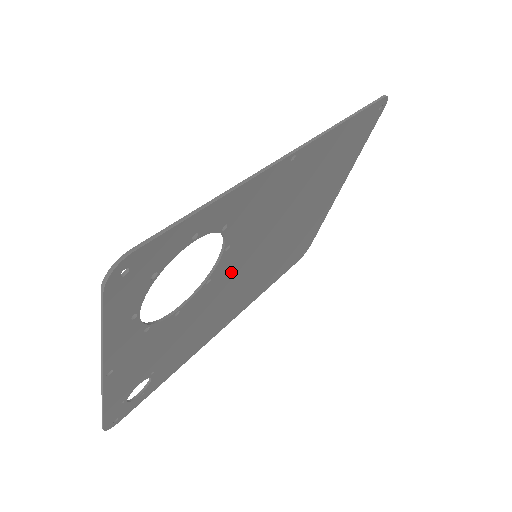
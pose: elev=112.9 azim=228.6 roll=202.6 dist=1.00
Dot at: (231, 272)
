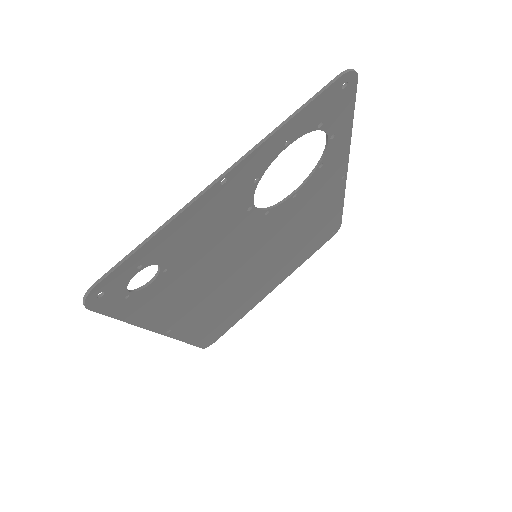
Dot at: (258, 237)
